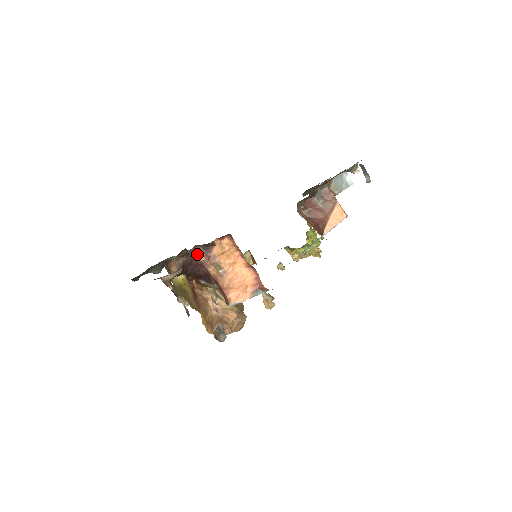
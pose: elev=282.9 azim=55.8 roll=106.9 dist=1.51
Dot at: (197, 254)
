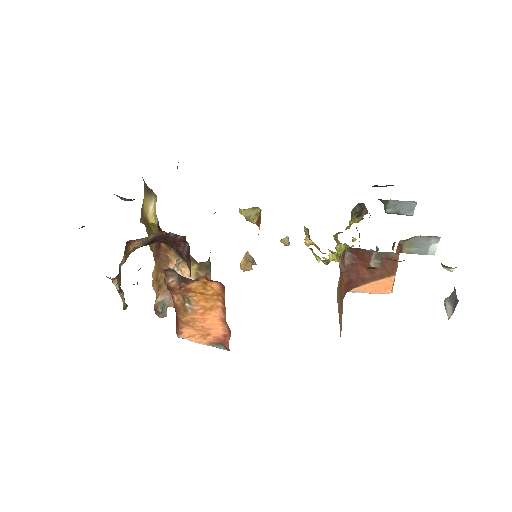
Dot at: (168, 275)
